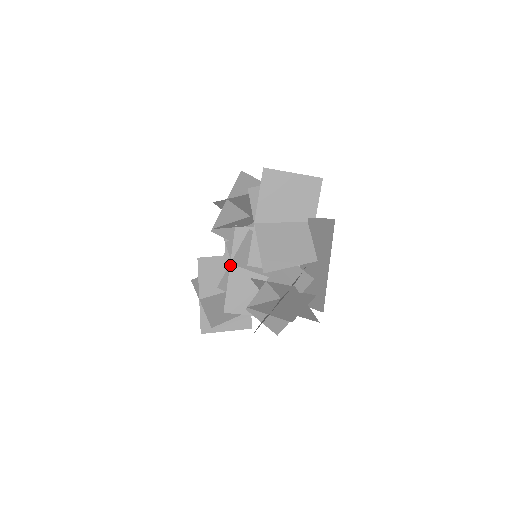
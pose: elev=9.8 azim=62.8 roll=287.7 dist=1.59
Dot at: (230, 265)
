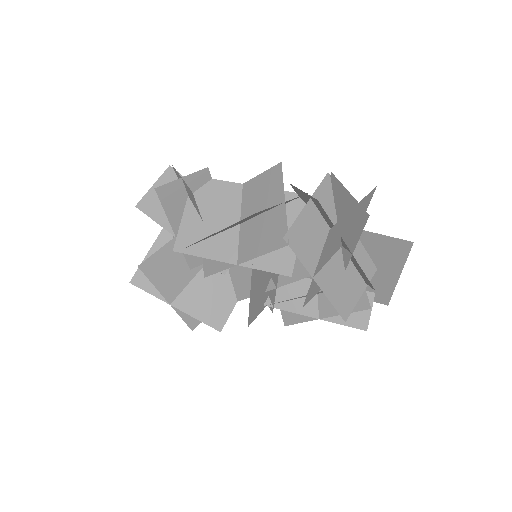
Dot at: (250, 296)
